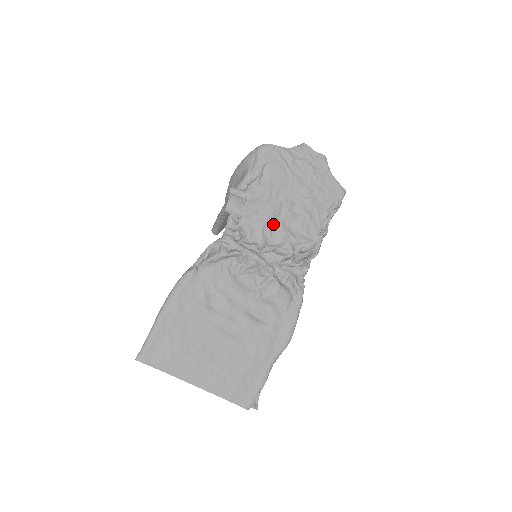
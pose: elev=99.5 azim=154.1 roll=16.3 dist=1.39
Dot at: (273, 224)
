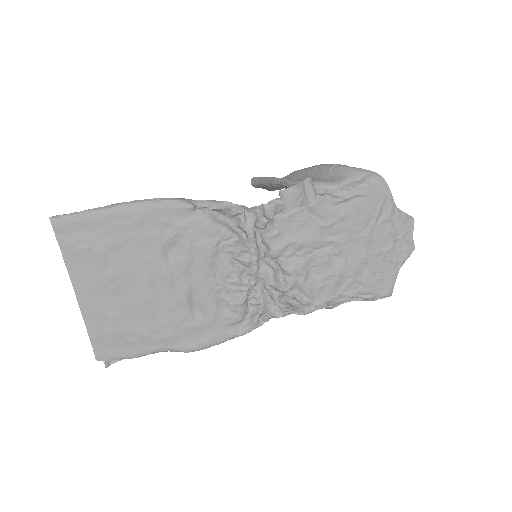
Dot at: (302, 250)
